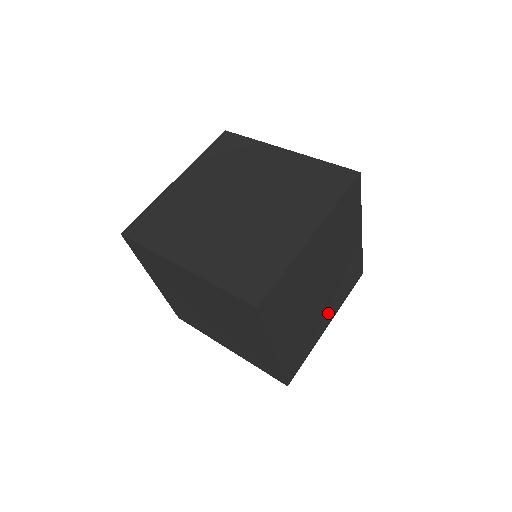
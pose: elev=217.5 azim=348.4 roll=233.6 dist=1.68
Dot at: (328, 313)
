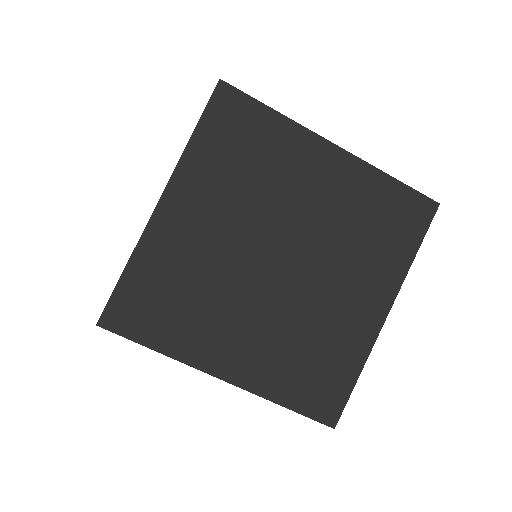
Dot at: occluded
